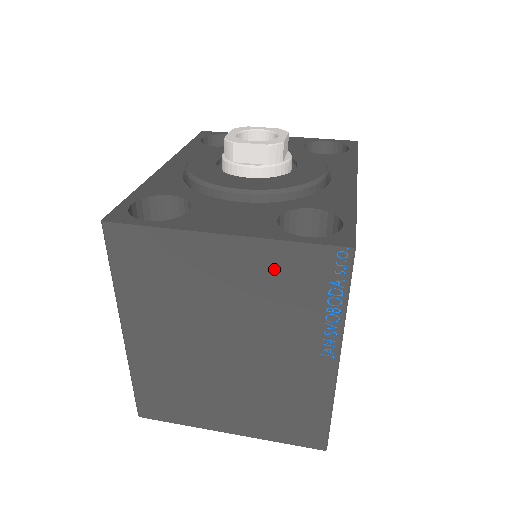
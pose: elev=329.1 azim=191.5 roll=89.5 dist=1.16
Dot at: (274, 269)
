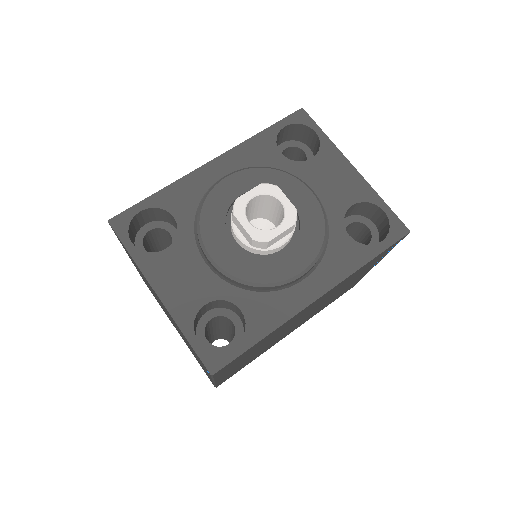
Dot at: occluded
